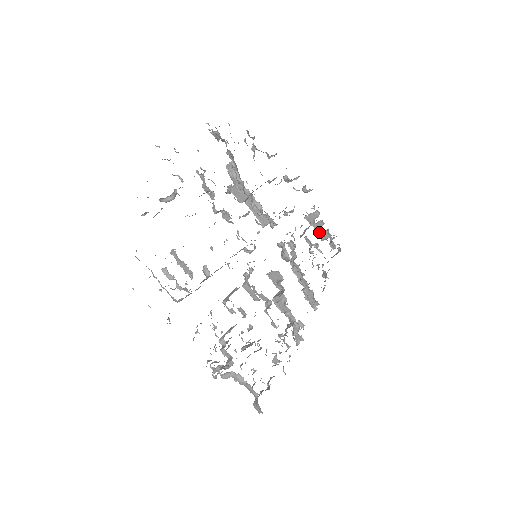
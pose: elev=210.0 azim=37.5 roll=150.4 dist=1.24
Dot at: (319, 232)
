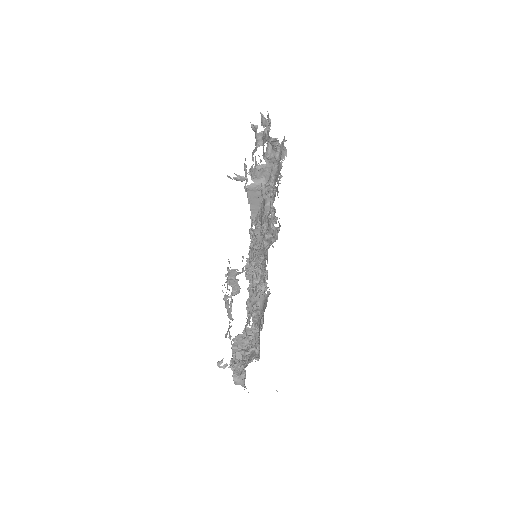
Dot at: occluded
